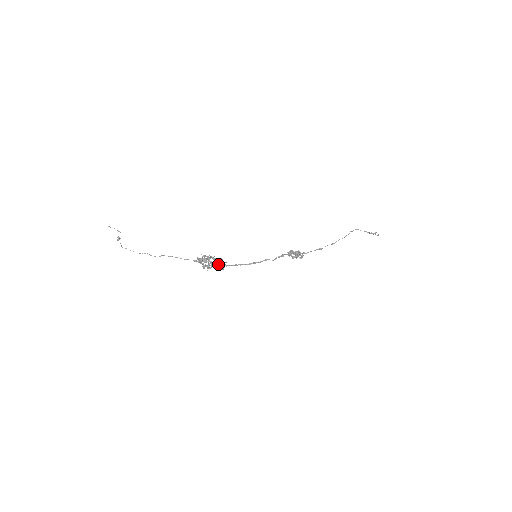
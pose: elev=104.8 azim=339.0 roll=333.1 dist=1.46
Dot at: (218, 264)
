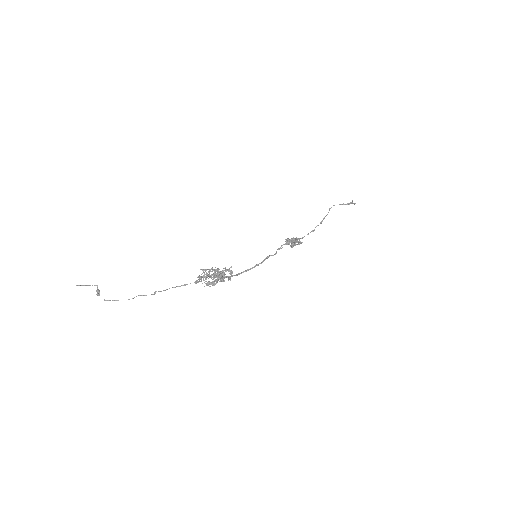
Dot at: (222, 275)
